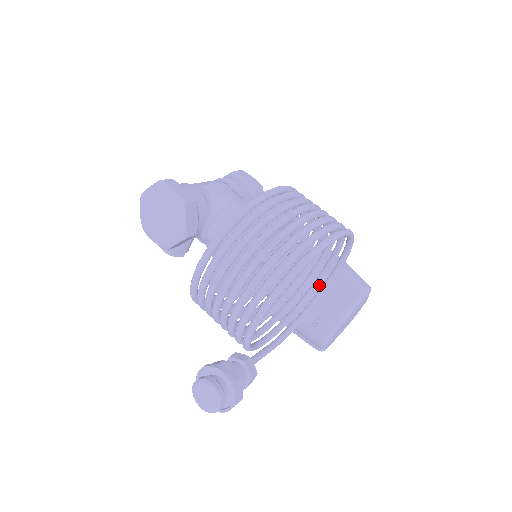
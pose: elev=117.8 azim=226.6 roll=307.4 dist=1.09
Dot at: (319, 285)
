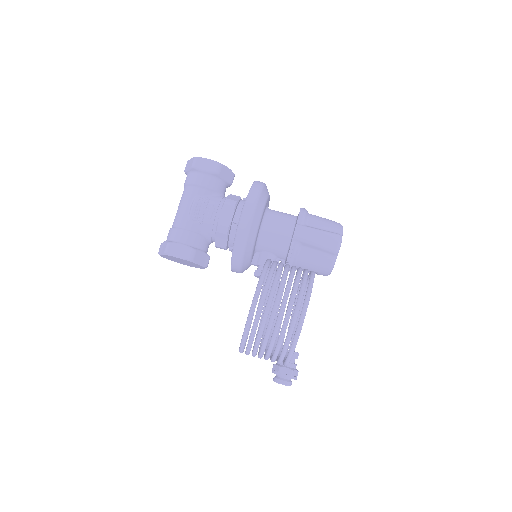
Dot at: occluded
